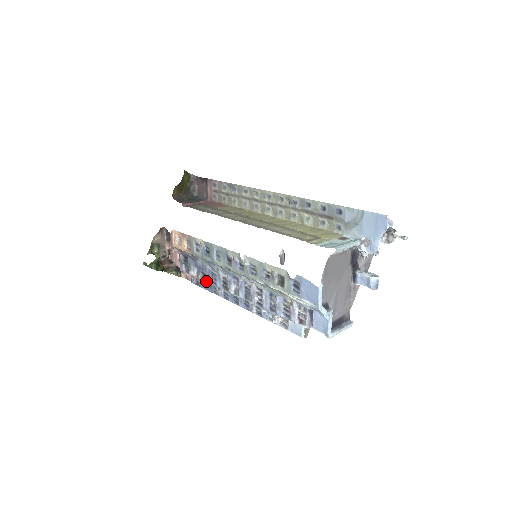
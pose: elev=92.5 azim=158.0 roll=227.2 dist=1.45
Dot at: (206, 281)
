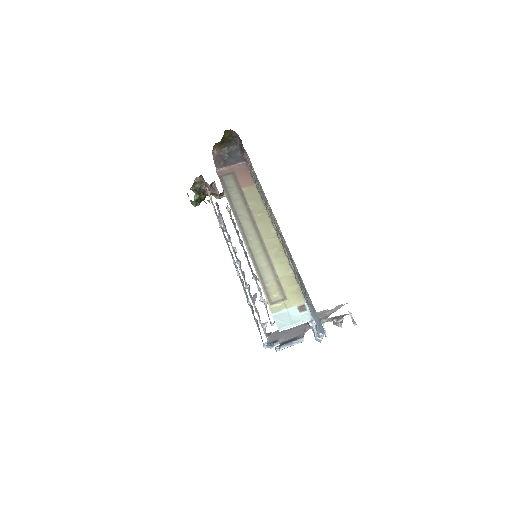
Dot at: occluded
